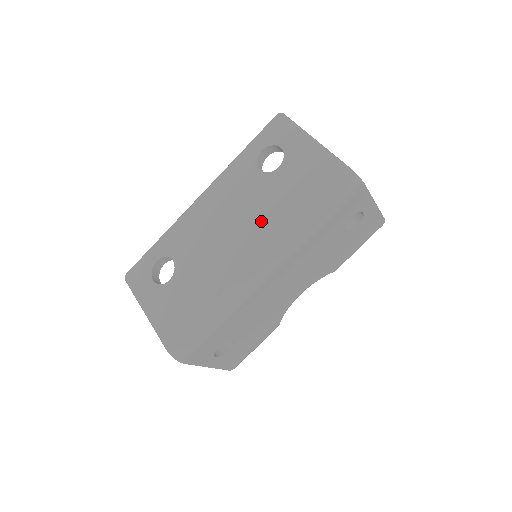
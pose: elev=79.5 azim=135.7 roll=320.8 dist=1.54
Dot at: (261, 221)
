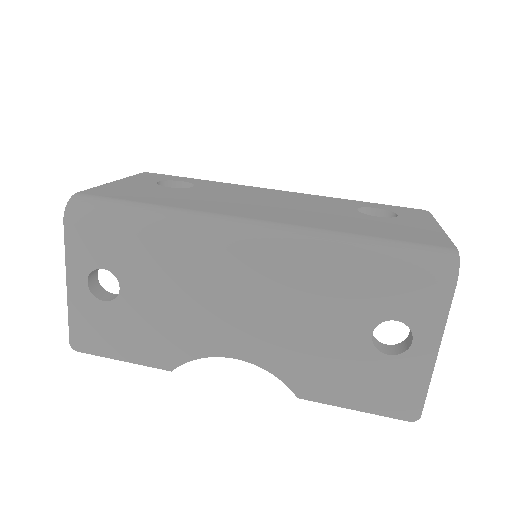
Dot at: (307, 216)
